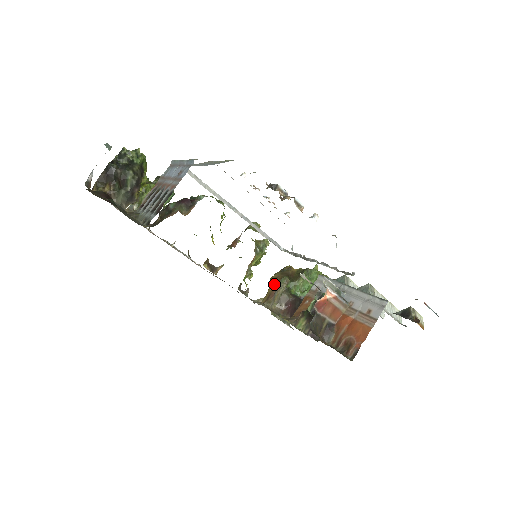
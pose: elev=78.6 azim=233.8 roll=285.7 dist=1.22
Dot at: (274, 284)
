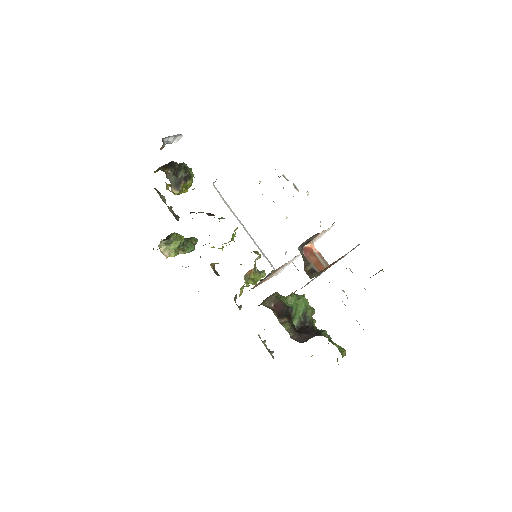
Dot at: (266, 298)
